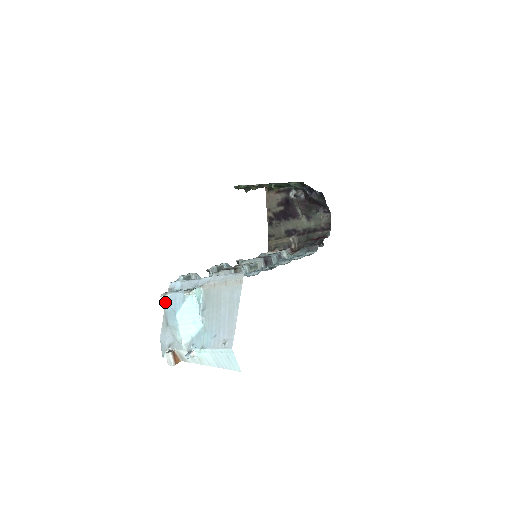
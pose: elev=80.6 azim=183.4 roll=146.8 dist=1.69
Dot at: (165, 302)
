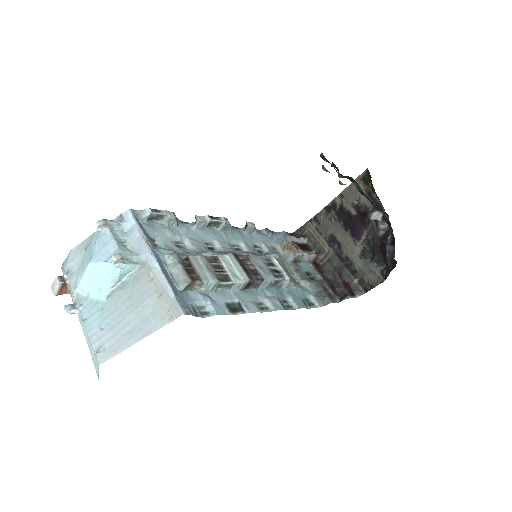
Dot at: (98, 231)
